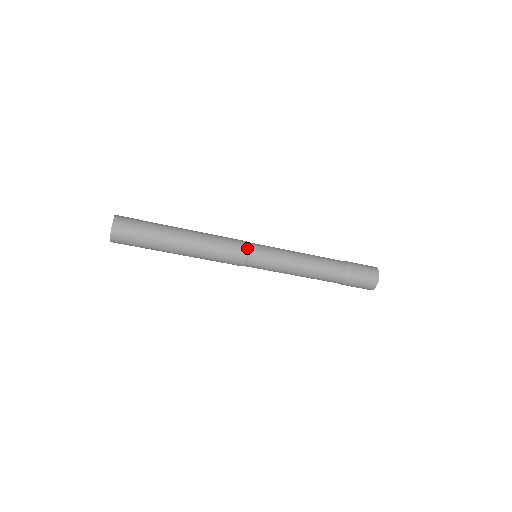
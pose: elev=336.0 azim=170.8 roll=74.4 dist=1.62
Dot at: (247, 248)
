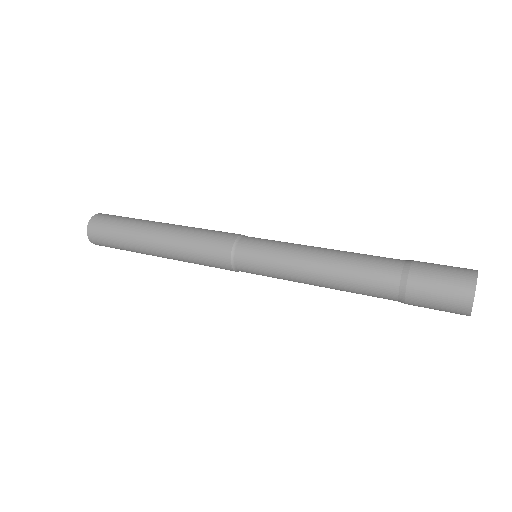
Dot at: (231, 246)
